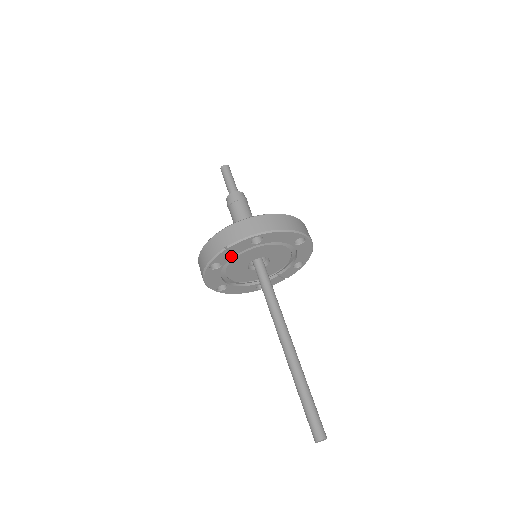
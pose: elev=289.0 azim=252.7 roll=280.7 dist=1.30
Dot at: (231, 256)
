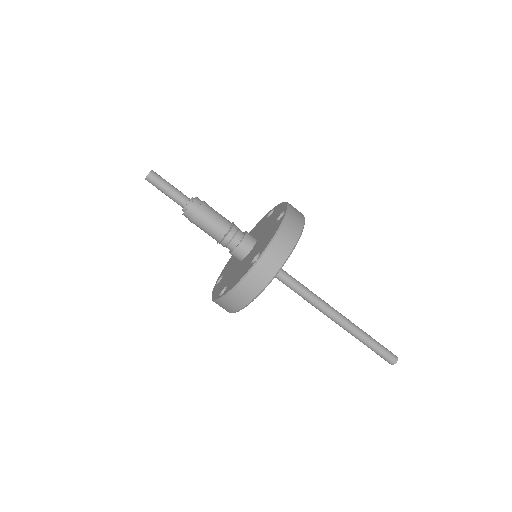
Dot at: occluded
